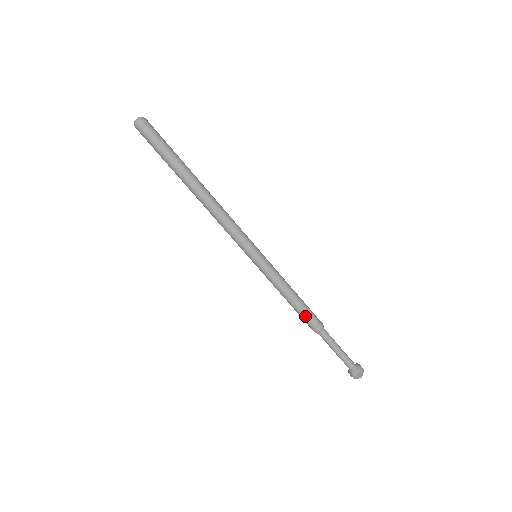
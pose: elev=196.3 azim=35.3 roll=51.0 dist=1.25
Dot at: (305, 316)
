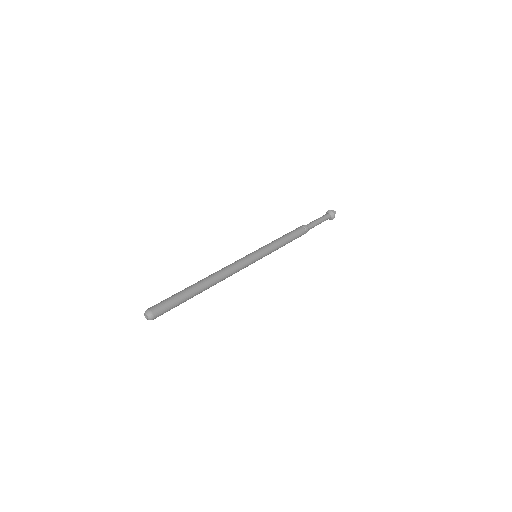
Dot at: occluded
